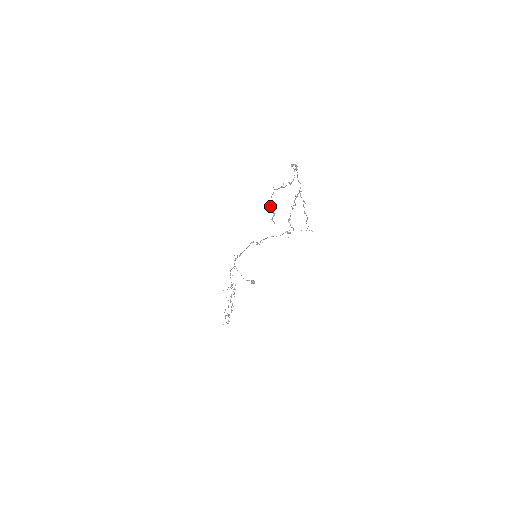
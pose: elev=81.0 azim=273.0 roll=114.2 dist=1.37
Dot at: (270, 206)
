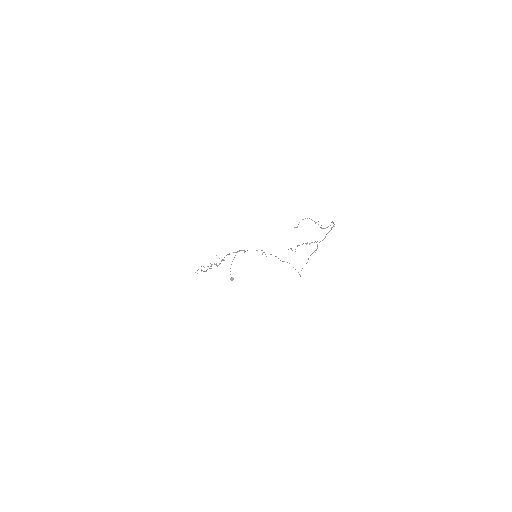
Dot at: occluded
